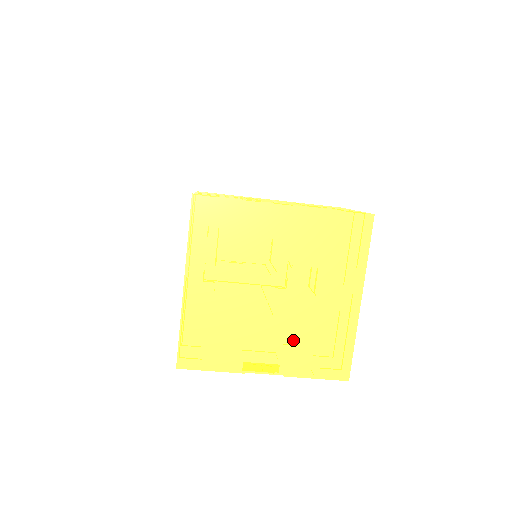
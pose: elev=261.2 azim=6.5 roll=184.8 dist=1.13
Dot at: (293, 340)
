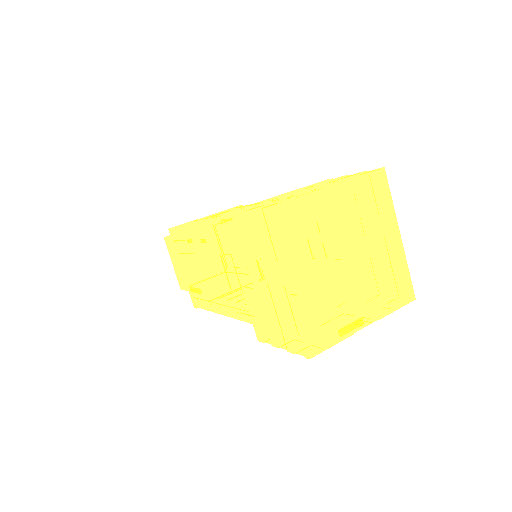
Dot at: (373, 289)
